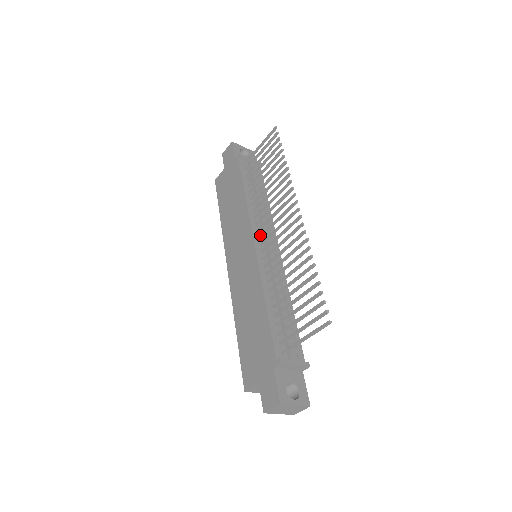
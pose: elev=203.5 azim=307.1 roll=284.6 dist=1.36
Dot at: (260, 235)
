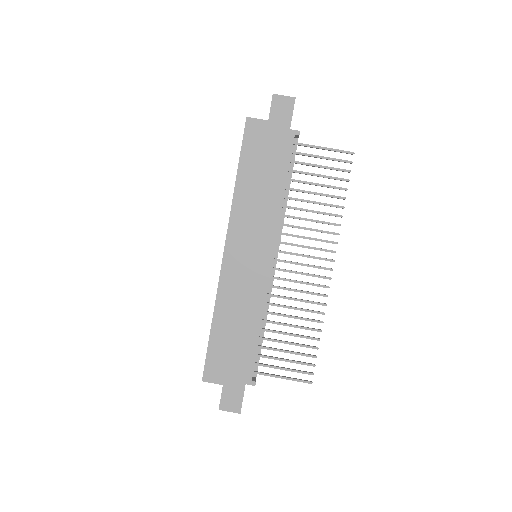
Dot at: (278, 251)
